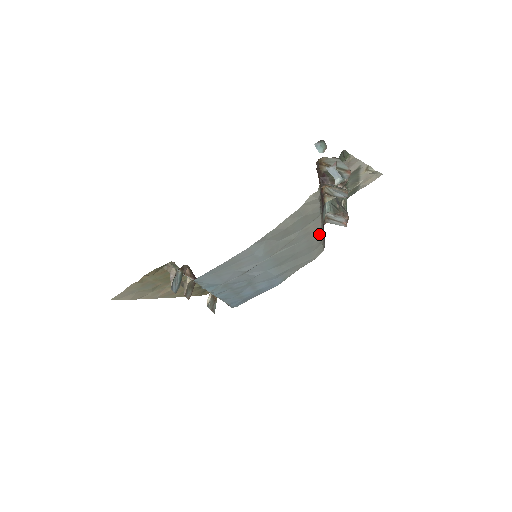
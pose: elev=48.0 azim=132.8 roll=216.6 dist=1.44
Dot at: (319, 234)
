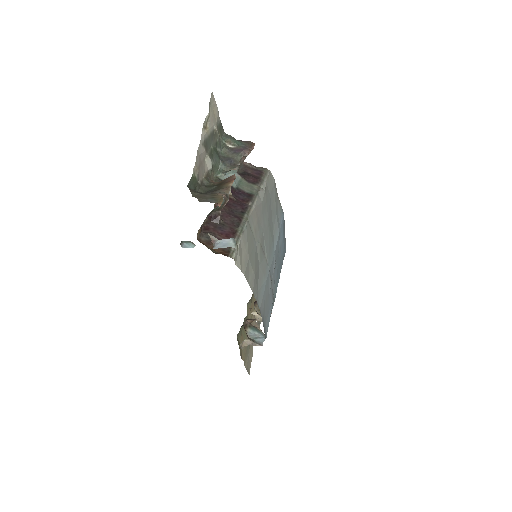
Dot at: (259, 200)
